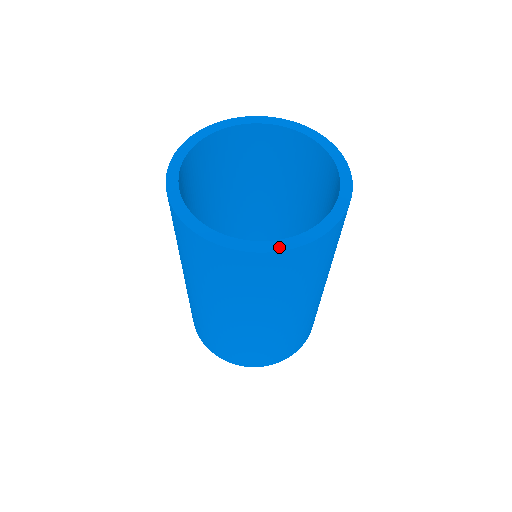
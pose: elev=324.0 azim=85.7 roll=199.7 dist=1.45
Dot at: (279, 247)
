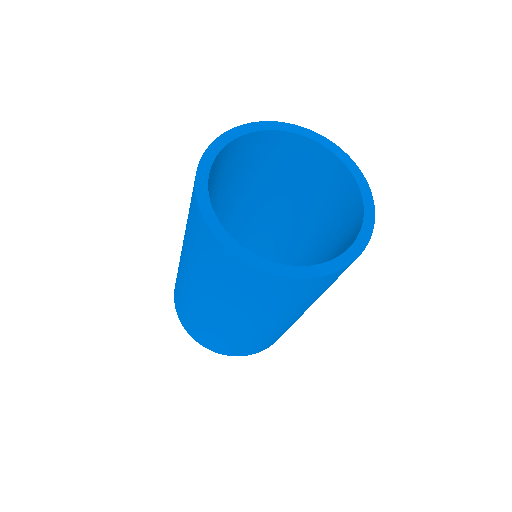
Dot at: (331, 269)
